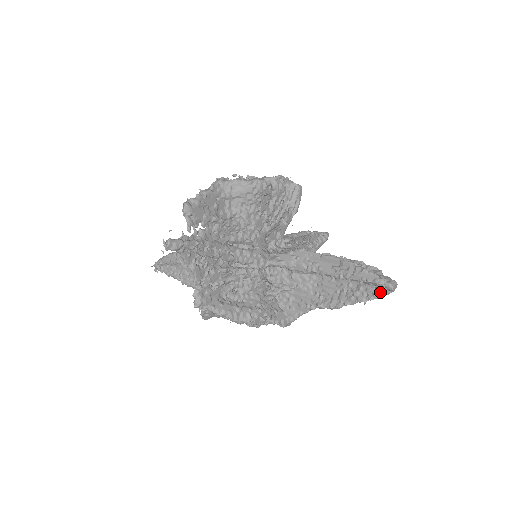
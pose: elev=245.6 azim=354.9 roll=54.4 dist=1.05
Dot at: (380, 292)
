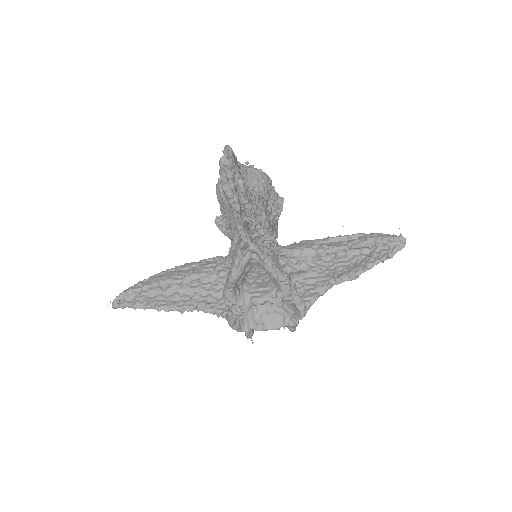
Dot at: (395, 247)
